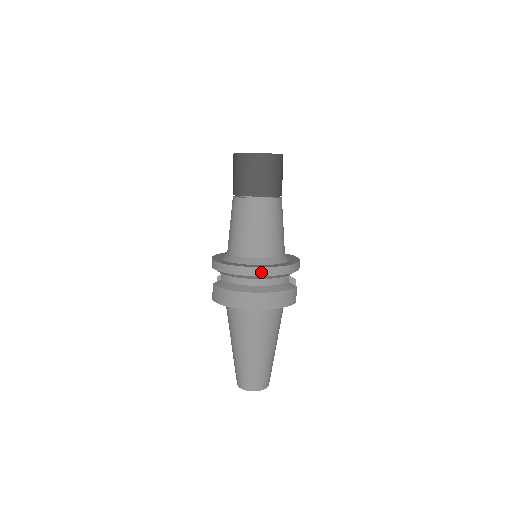
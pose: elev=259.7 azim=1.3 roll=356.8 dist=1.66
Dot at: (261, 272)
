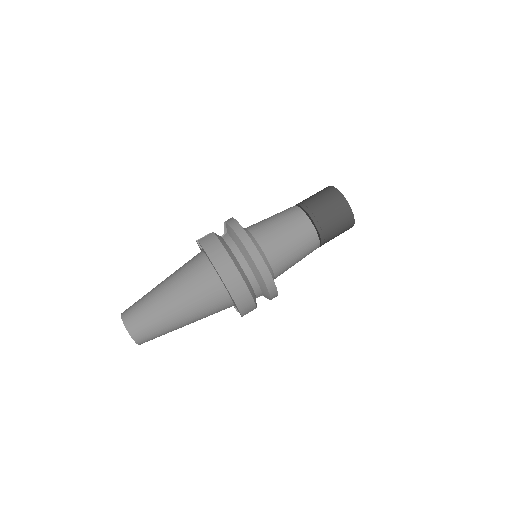
Dot at: (262, 268)
